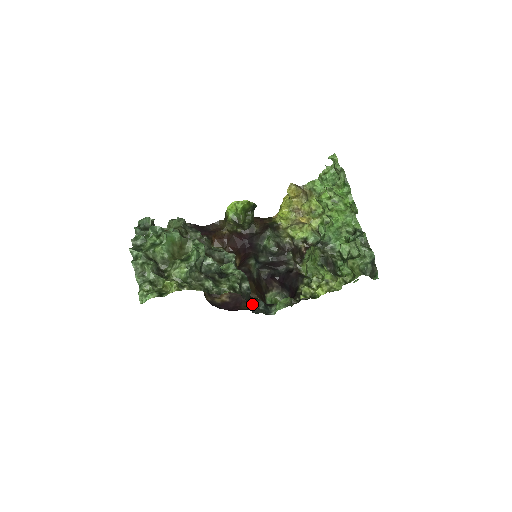
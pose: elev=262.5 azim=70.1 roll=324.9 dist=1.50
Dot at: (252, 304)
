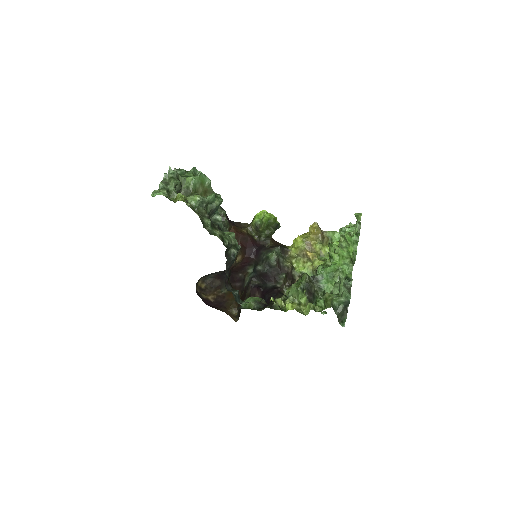
Dot at: occluded
